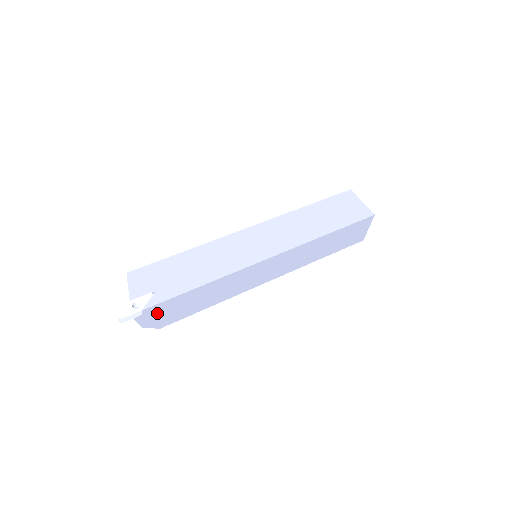
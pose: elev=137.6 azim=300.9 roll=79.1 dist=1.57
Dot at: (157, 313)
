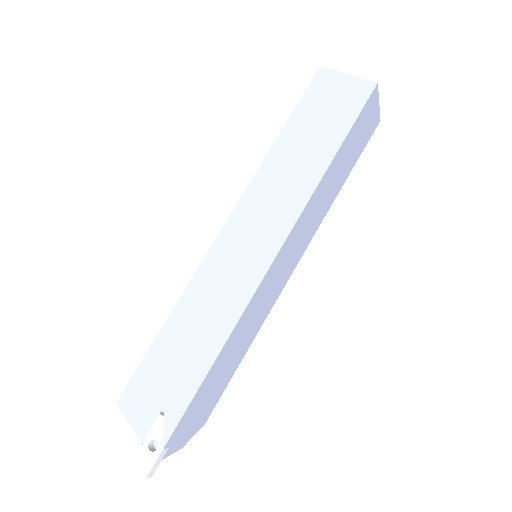
Dot at: (185, 427)
